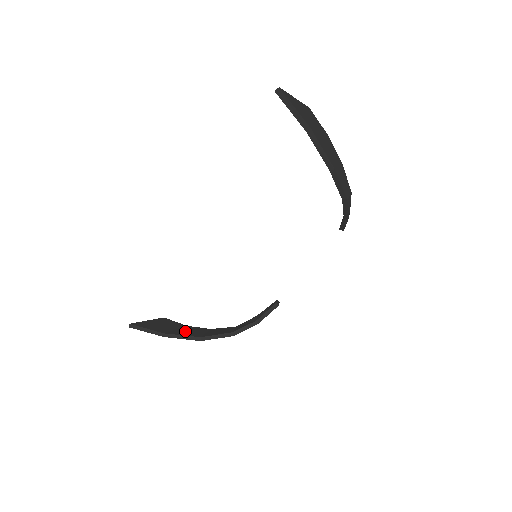
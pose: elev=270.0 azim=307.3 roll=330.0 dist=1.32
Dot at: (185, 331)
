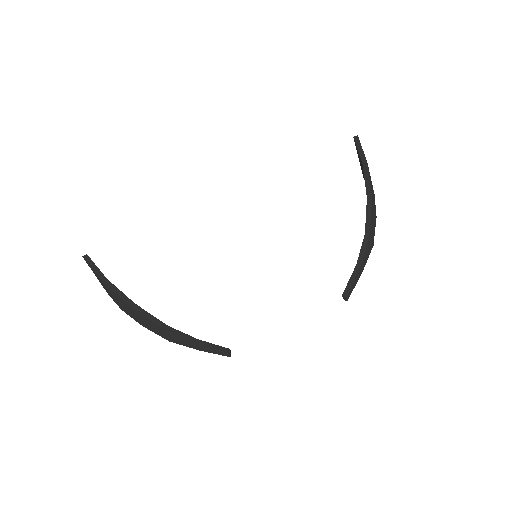
Dot at: occluded
